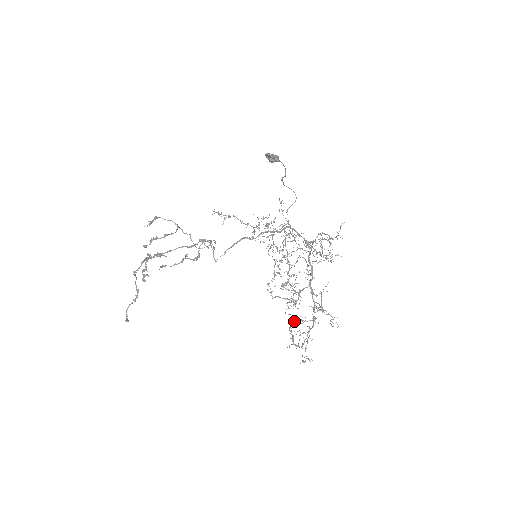
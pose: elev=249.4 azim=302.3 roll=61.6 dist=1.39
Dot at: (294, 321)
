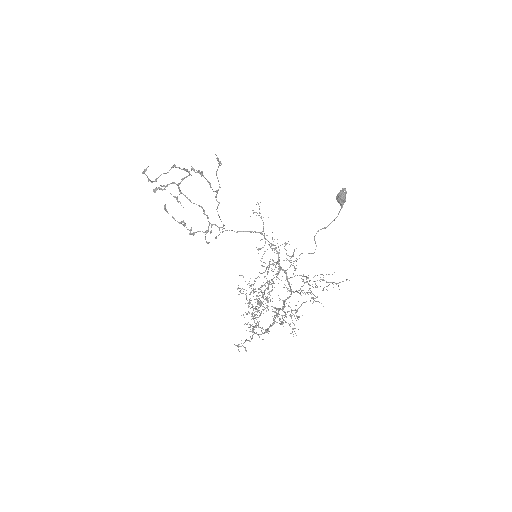
Dot at: occluded
